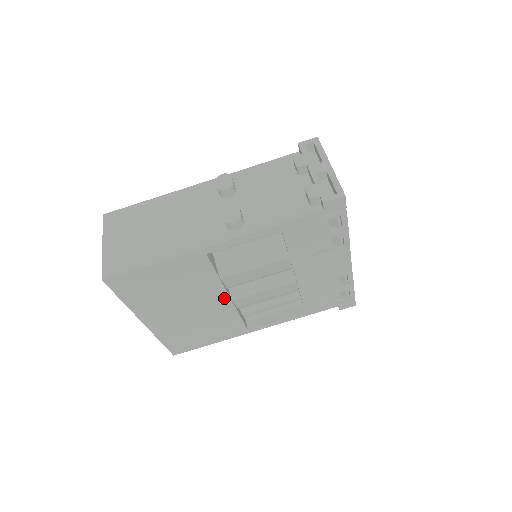
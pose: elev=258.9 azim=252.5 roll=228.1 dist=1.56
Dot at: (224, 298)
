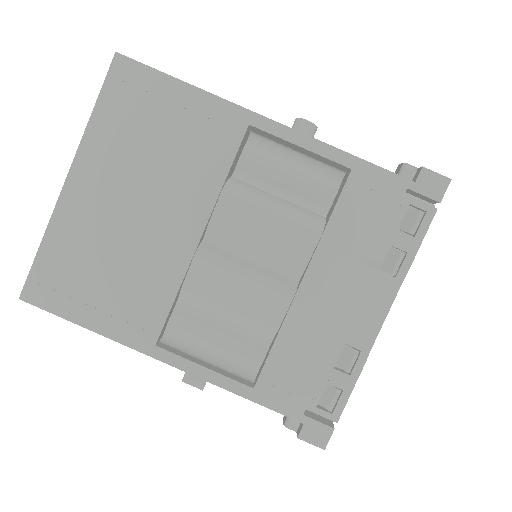
Dot at: (193, 233)
